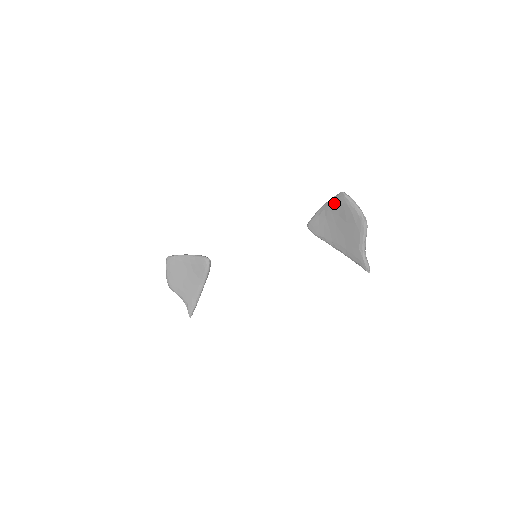
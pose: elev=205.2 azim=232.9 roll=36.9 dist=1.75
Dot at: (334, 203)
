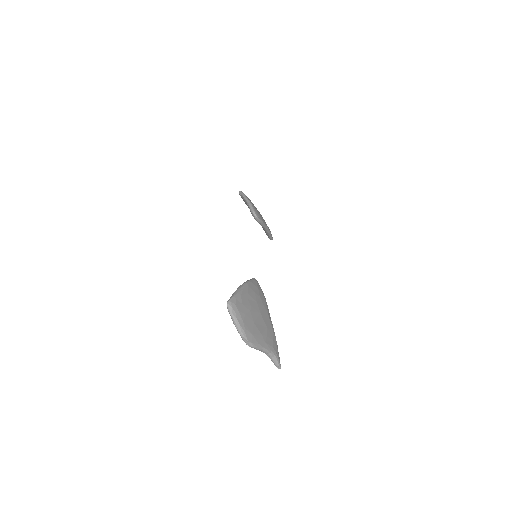
Dot at: occluded
